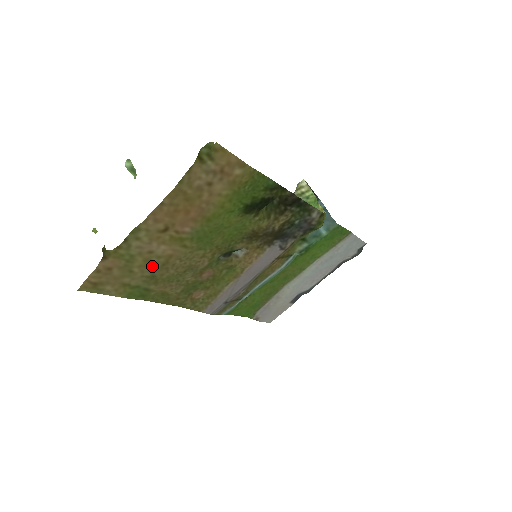
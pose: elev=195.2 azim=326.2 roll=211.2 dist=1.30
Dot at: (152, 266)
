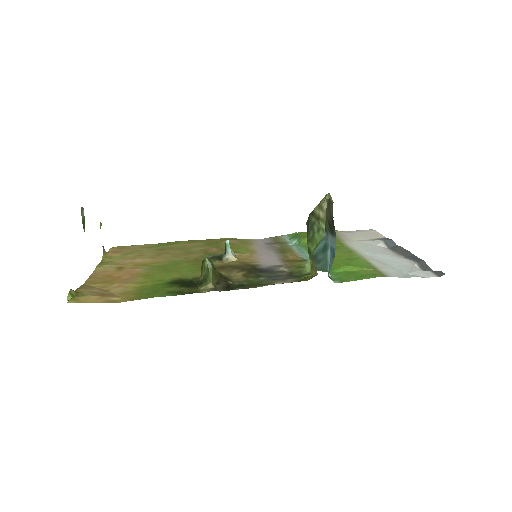
Dot at: (149, 253)
